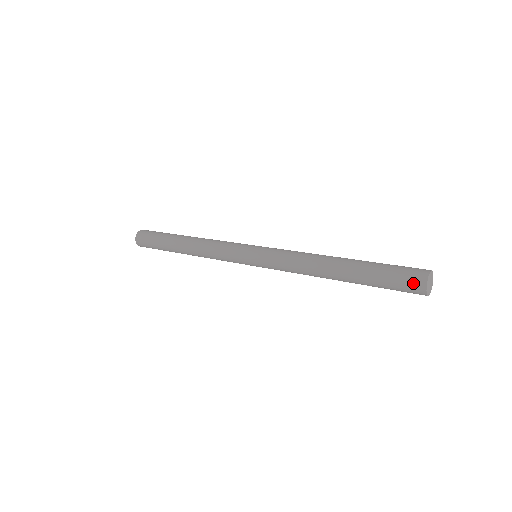
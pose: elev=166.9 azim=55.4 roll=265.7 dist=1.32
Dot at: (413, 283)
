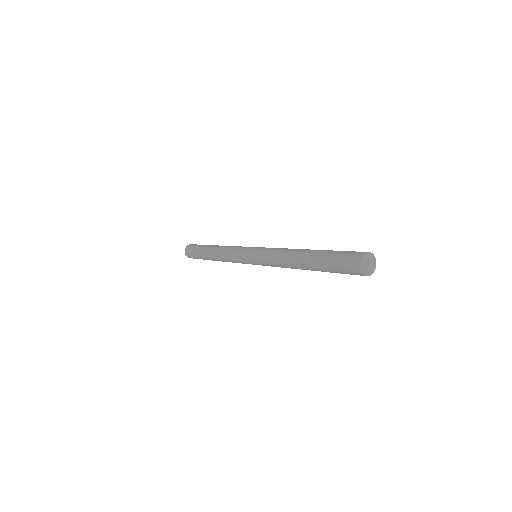
Dot at: (353, 255)
